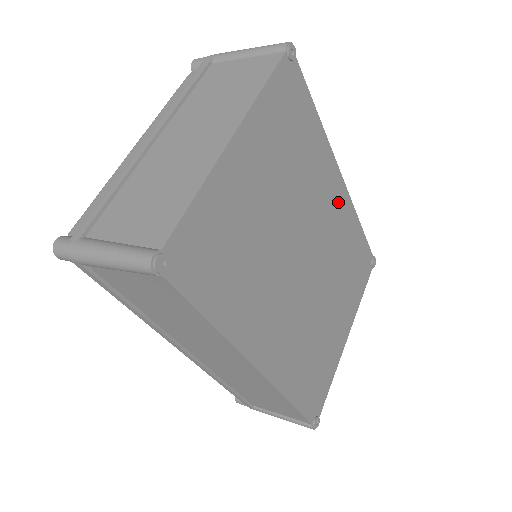
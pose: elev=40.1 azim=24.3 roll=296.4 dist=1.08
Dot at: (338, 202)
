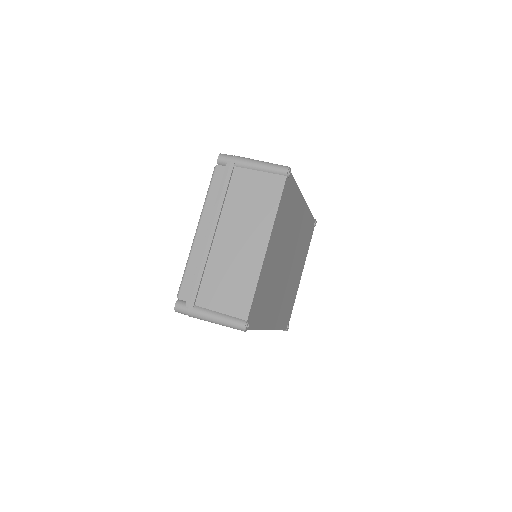
Dot at: (302, 216)
